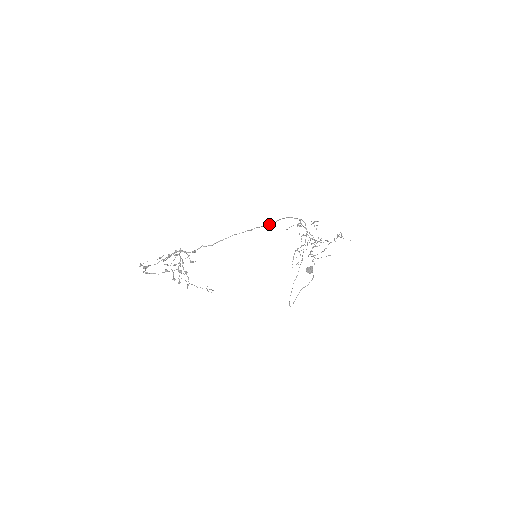
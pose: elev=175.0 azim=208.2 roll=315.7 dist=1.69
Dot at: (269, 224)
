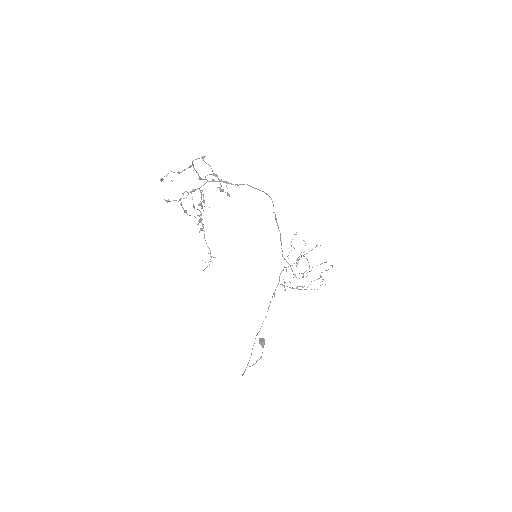
Dot at: (278, 227)
